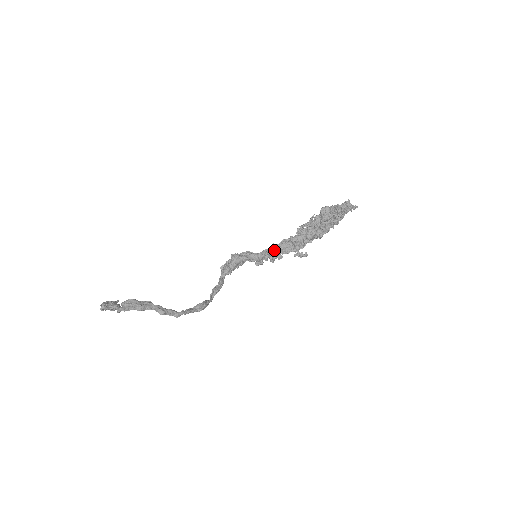
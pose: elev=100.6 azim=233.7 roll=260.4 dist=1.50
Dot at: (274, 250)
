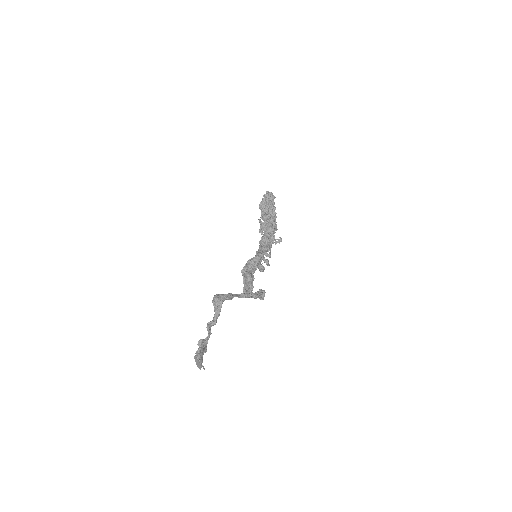
Dot at: (261, 250)
